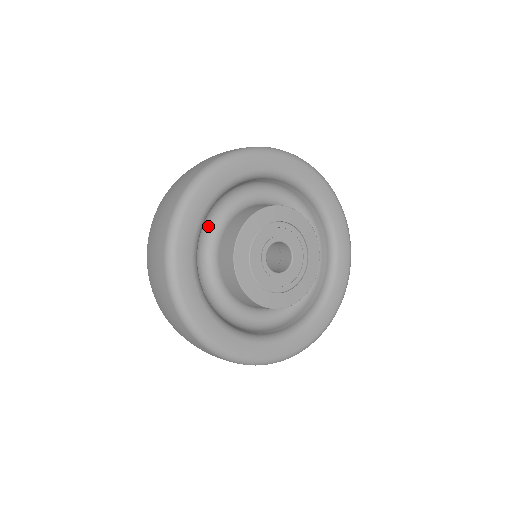
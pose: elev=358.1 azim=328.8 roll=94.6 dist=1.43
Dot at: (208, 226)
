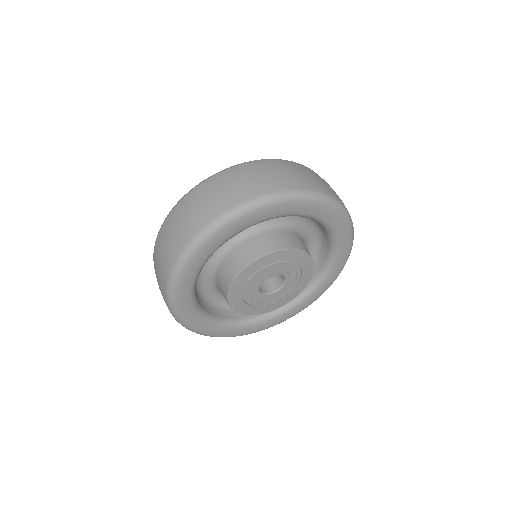
Dot at: (204, 285)
